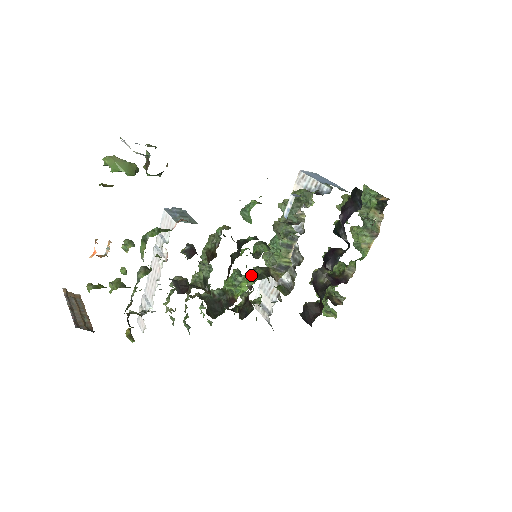
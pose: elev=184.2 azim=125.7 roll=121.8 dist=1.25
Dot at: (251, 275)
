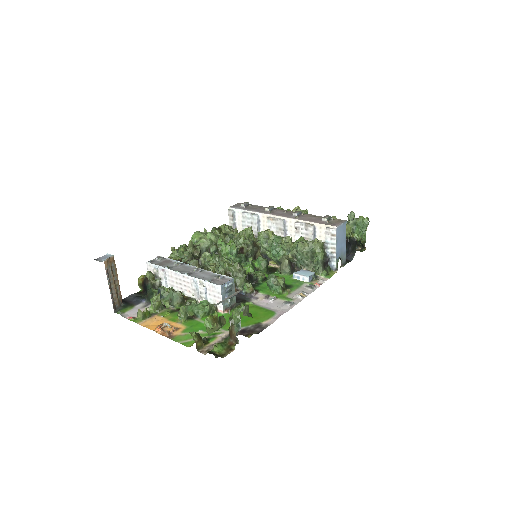
Dot at: (243, 261)
